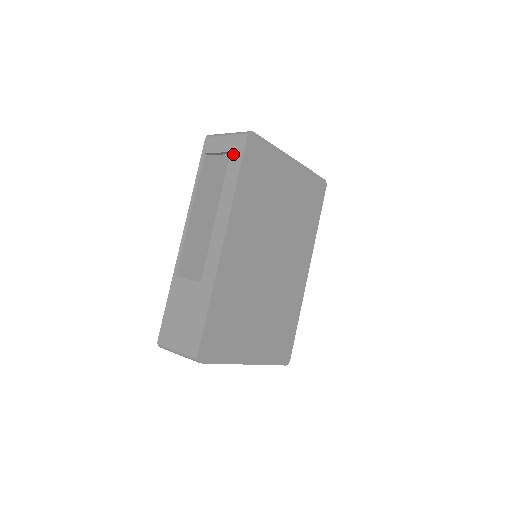
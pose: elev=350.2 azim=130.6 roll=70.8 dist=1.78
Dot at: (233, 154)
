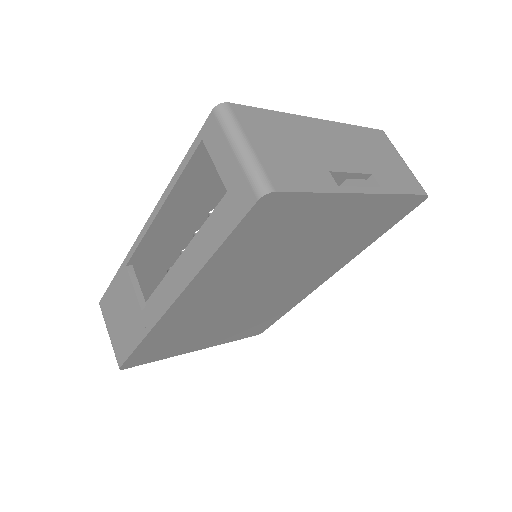
Dot at: (228, 202)
